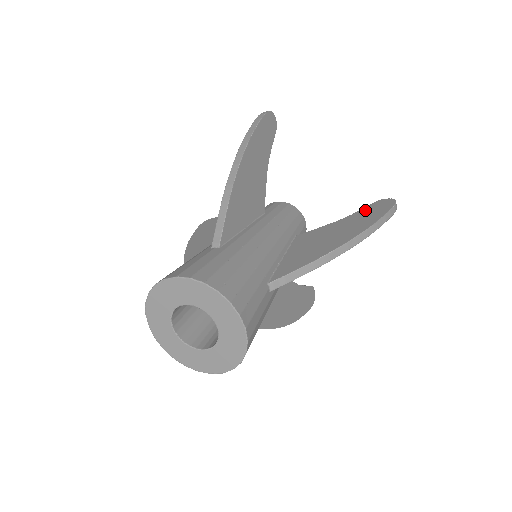
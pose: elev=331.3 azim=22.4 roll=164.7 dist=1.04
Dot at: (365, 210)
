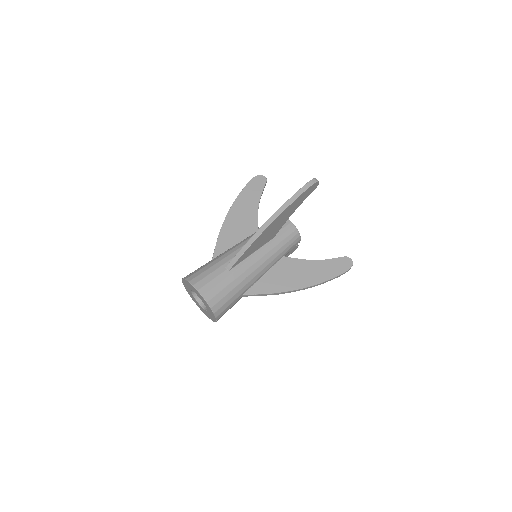
Dot at: (331, 262)
